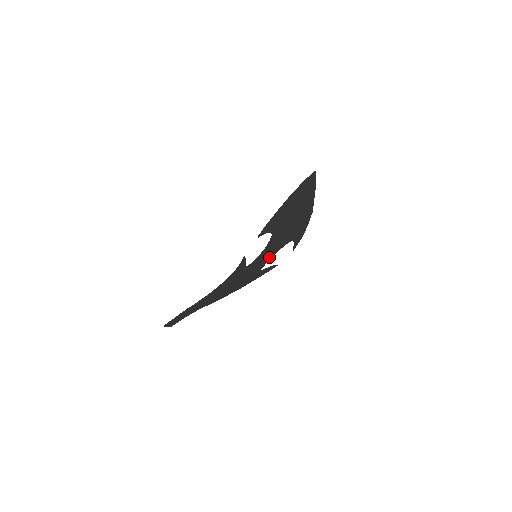
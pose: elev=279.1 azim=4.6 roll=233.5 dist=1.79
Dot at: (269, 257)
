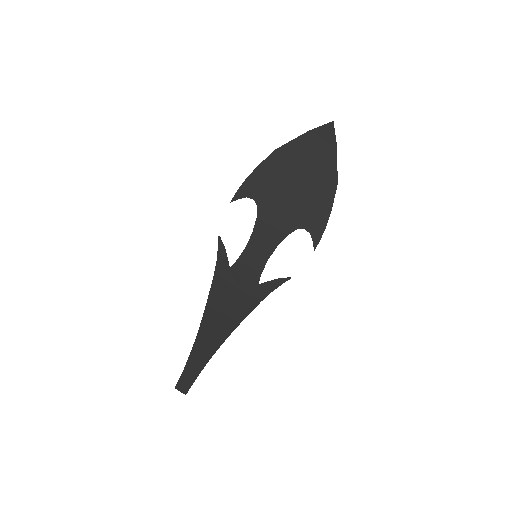
Dot at: (267, 252)
